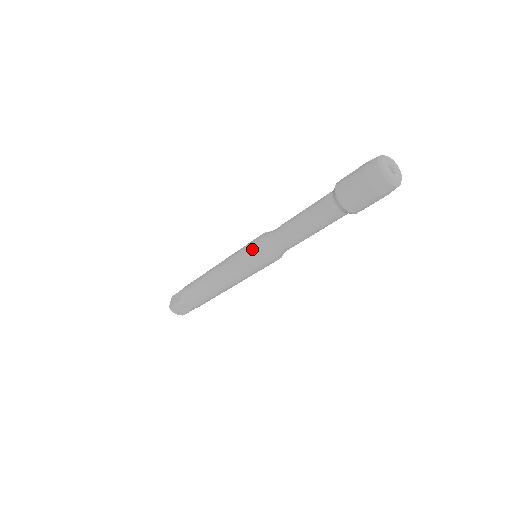
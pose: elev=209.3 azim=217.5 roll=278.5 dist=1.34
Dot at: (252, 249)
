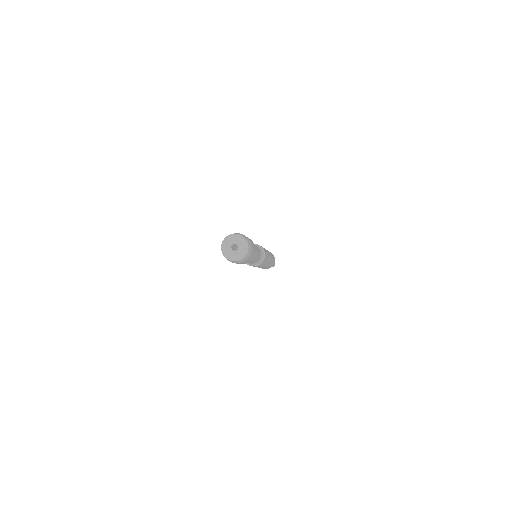
Dot at: occluded
